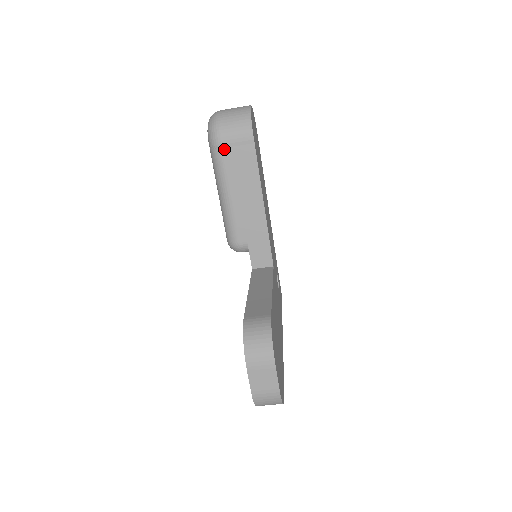
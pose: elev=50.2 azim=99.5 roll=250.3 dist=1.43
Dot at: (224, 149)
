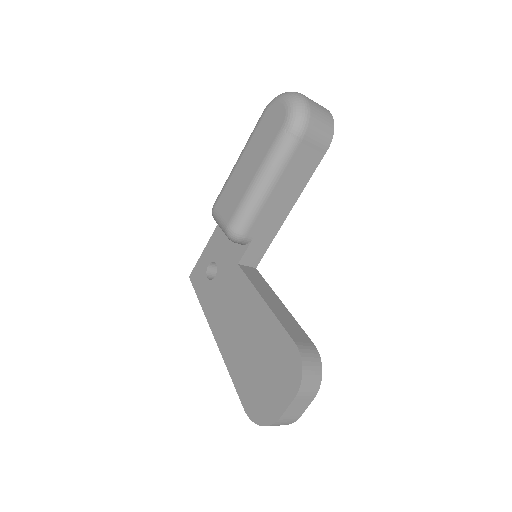
Dot at: (301, 144)
